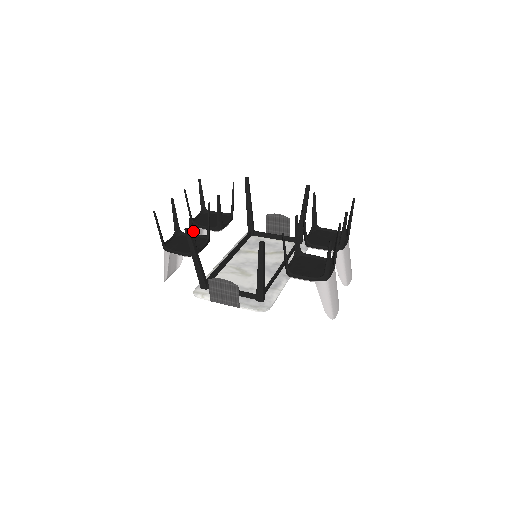
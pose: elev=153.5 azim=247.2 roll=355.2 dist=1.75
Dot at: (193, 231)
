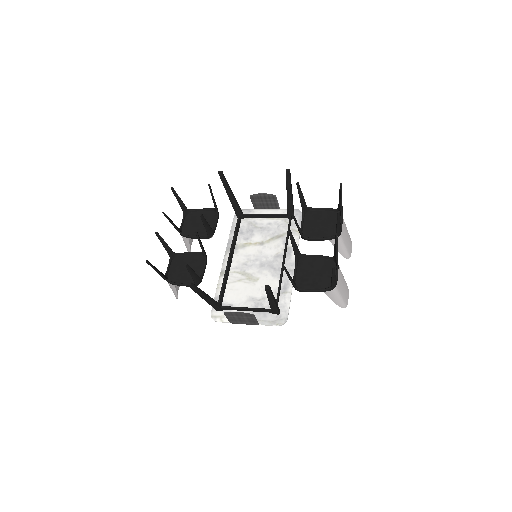
Dot at: (192, 270)
